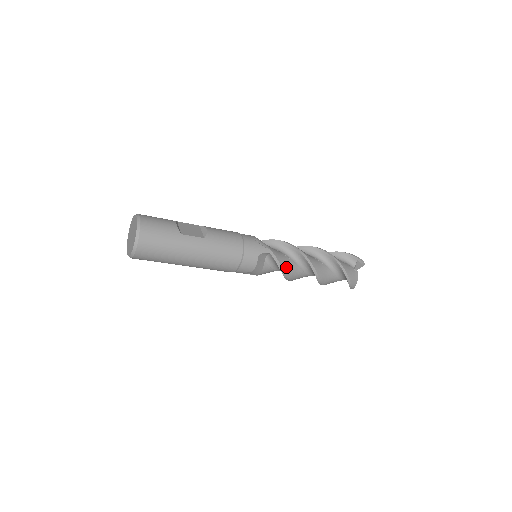
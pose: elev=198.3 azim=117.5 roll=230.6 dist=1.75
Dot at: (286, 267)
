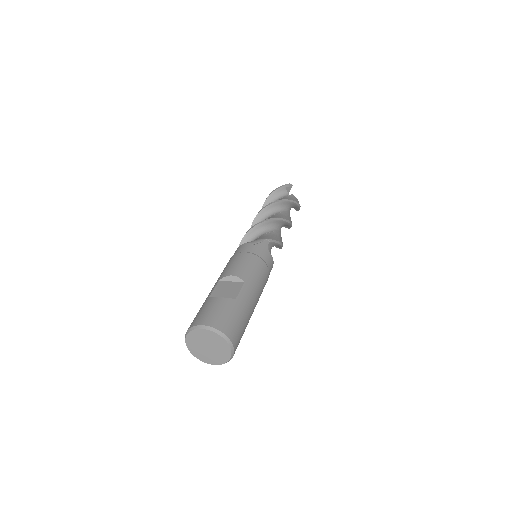
Dot at: (279, 239)
